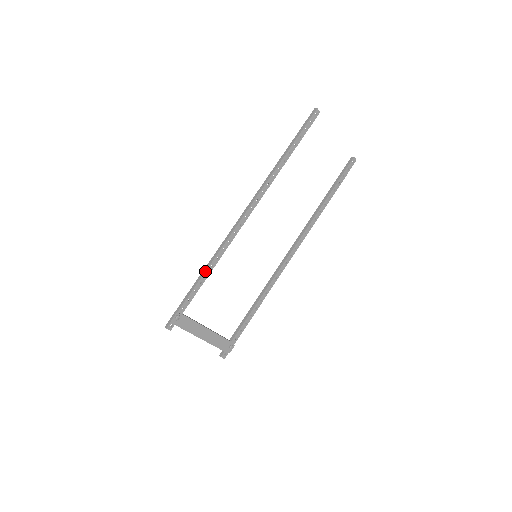
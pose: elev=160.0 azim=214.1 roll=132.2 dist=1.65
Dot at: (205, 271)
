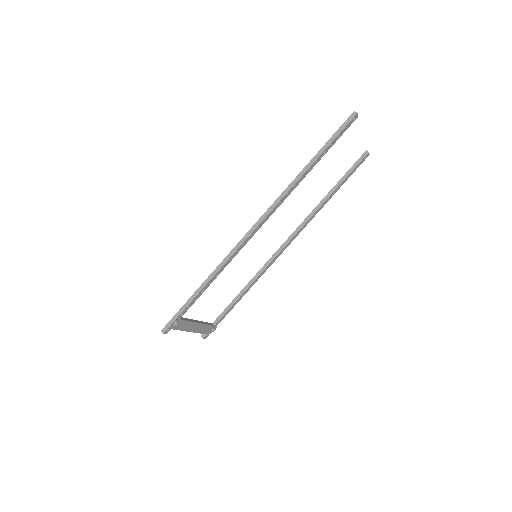
Dot at: (209, 281)
